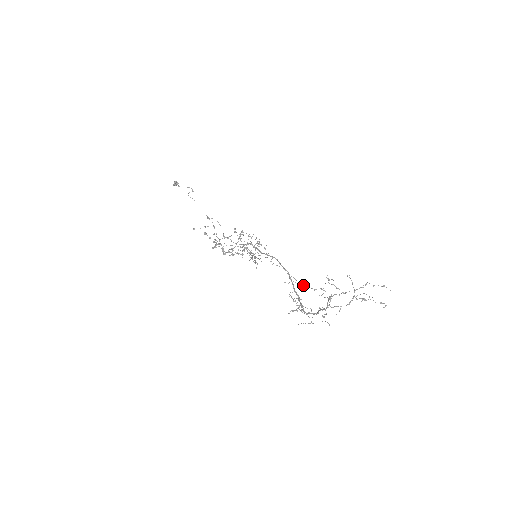
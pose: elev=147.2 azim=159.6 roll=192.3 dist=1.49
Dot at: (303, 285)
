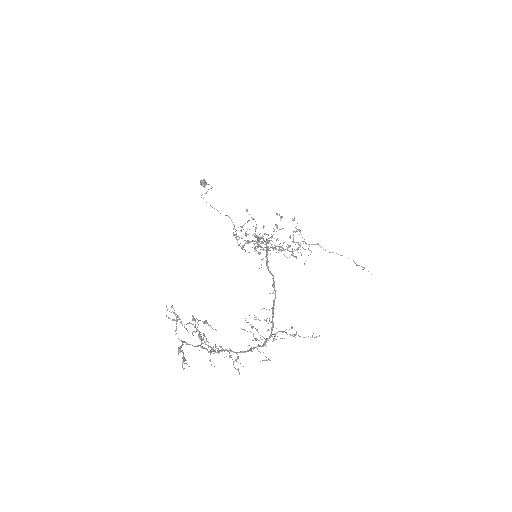
Dot at: (174, 319)
